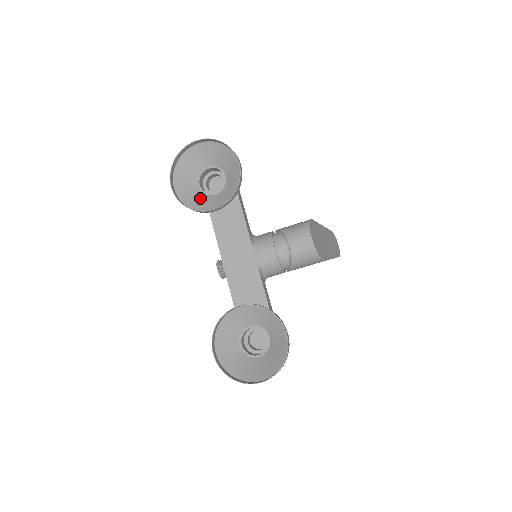
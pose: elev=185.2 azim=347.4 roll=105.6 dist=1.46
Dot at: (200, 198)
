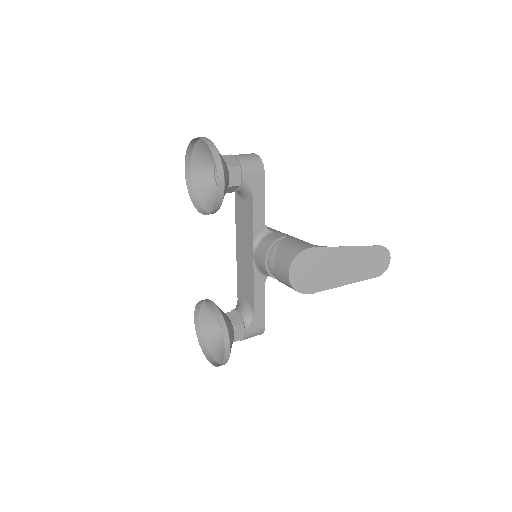
Dot at: (210, 188)
